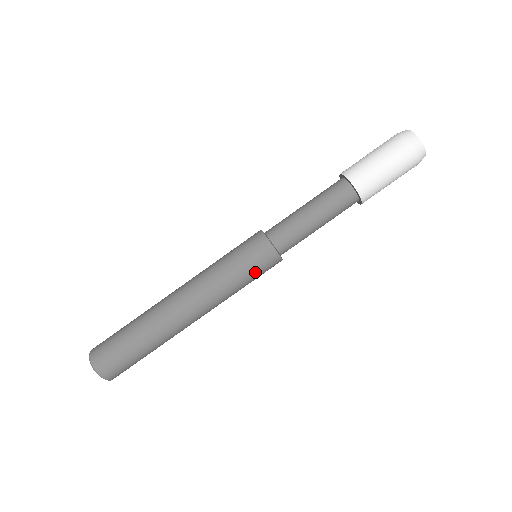
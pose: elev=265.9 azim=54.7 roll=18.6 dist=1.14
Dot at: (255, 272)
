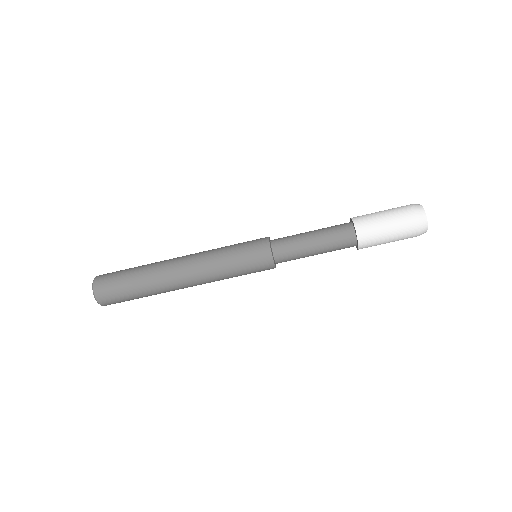
Dot at: occluded
